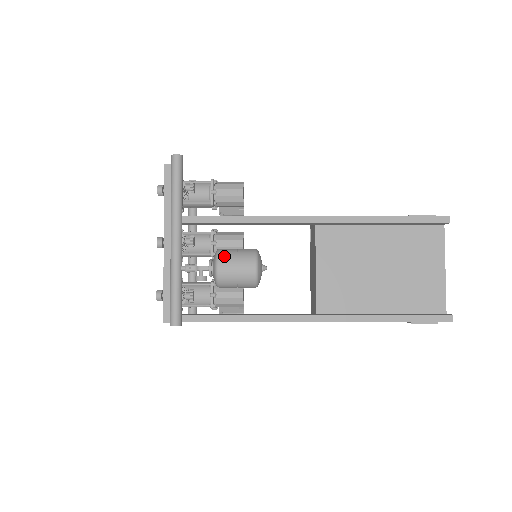
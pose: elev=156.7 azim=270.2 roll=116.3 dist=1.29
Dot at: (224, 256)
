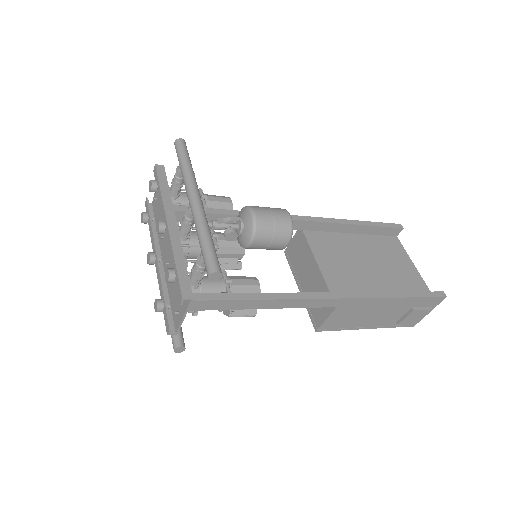
Dot at: (255, 206)
